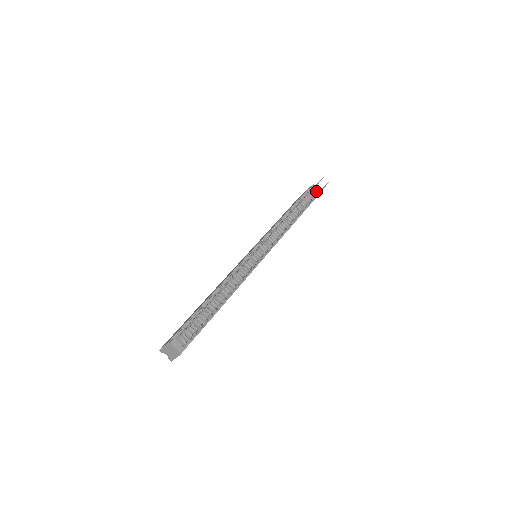
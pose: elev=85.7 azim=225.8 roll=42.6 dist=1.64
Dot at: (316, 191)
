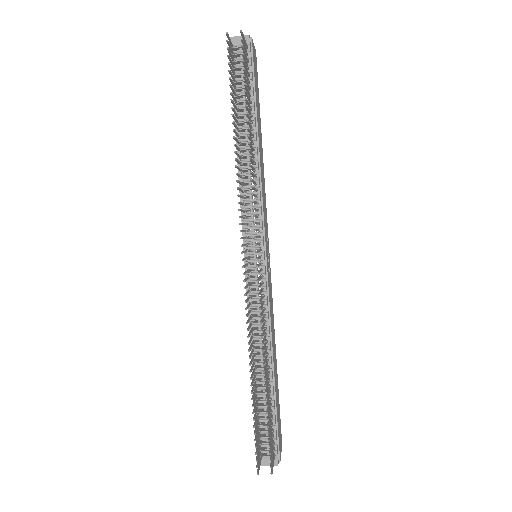
Dot at: occluded
